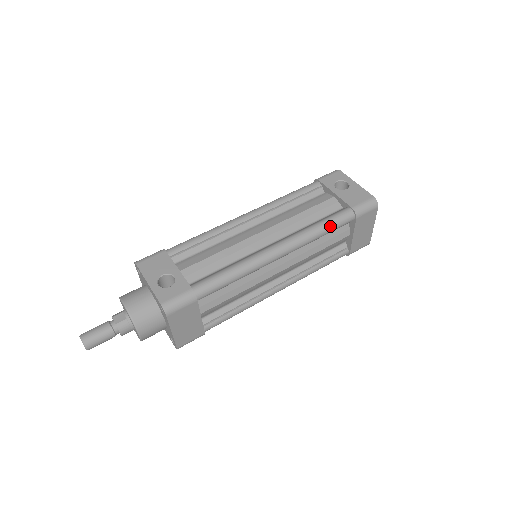
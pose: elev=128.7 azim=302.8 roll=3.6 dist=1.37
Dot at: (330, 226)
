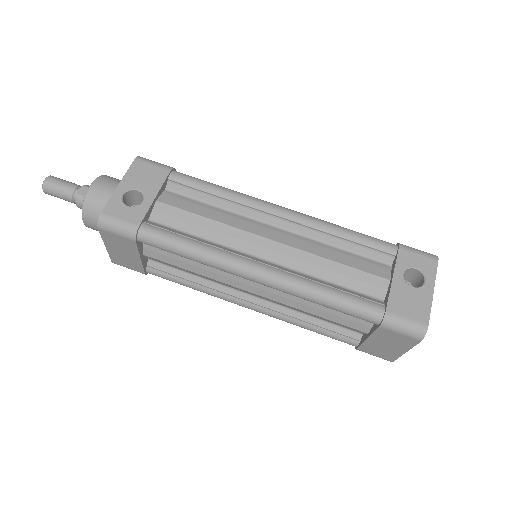
Dot at: (338, 304)
